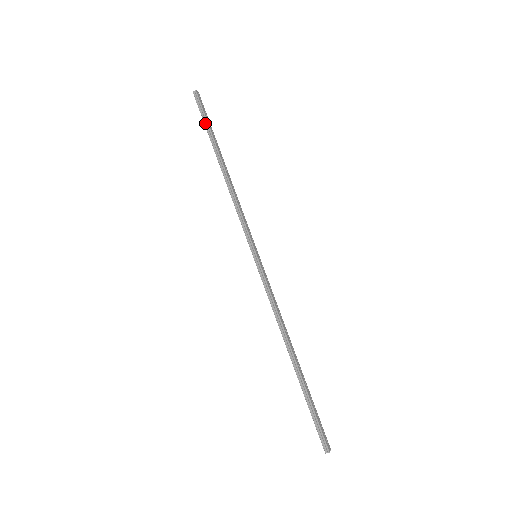
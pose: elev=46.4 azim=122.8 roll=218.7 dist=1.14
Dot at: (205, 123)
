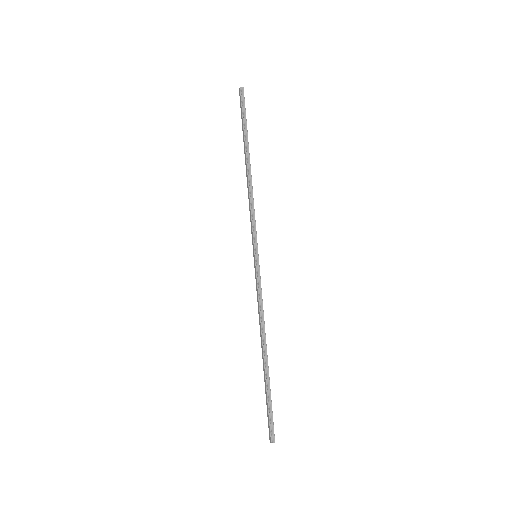
Dot at: (244, 120)
